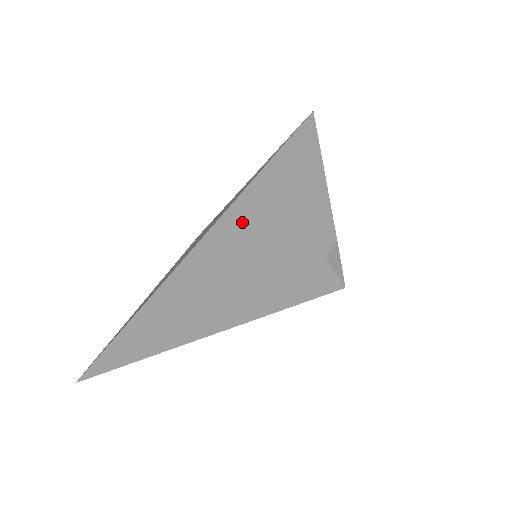
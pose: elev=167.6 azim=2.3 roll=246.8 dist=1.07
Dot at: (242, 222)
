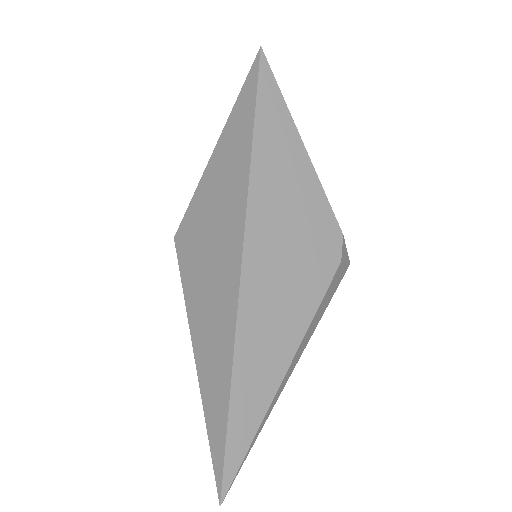
Dot at: (261, 267)
